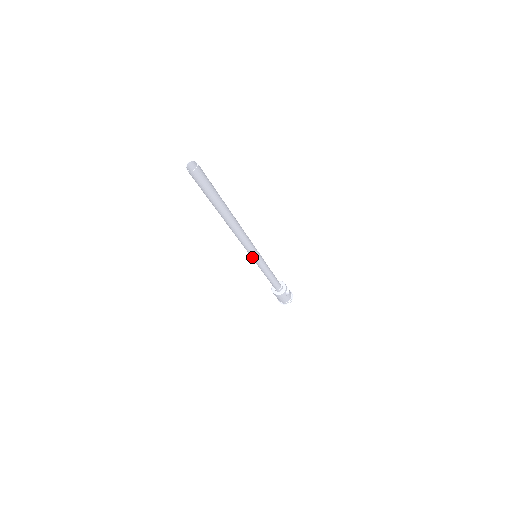
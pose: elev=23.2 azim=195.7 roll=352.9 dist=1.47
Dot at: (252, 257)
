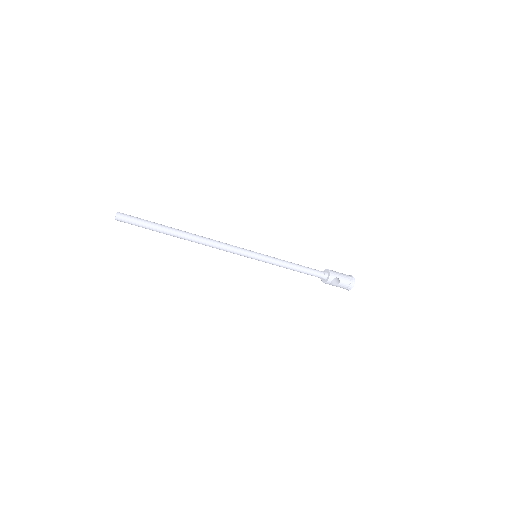
Dot at: occluded
